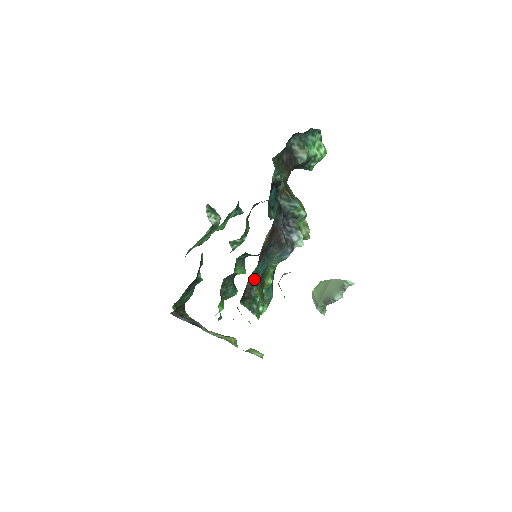
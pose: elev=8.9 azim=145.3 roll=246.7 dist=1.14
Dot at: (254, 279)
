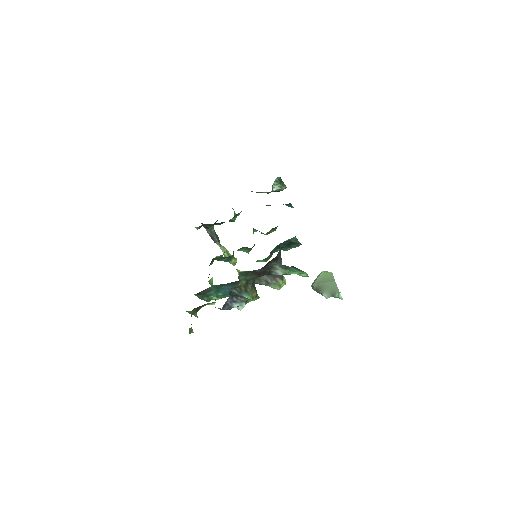
Dot at: (216, 287)
